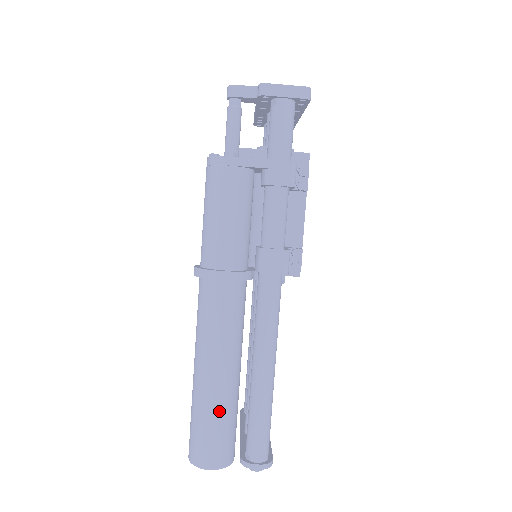
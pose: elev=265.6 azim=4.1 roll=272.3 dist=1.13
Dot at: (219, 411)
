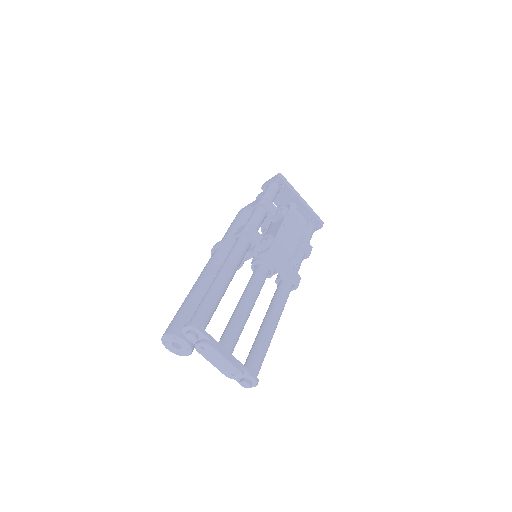
Dot at: (186, 303)
